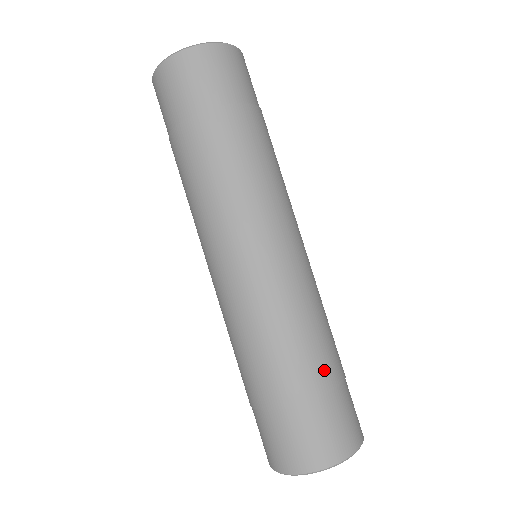
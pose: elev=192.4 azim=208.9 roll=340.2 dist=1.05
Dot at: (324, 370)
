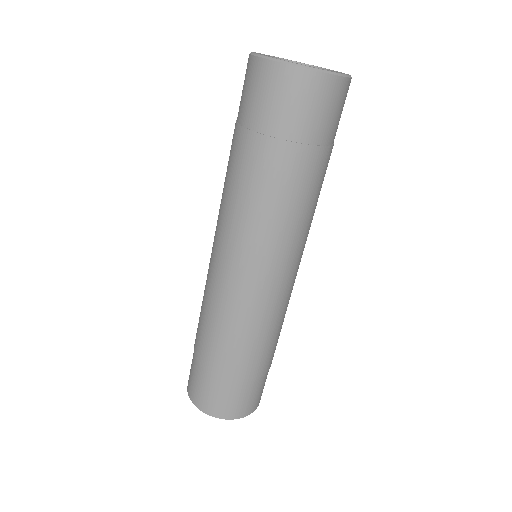
Dot at: (248, 368)
